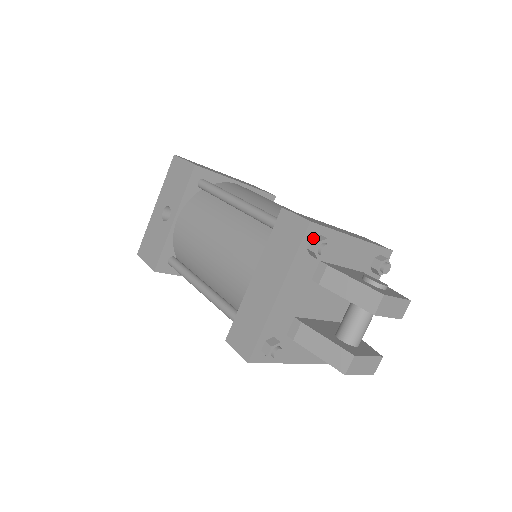
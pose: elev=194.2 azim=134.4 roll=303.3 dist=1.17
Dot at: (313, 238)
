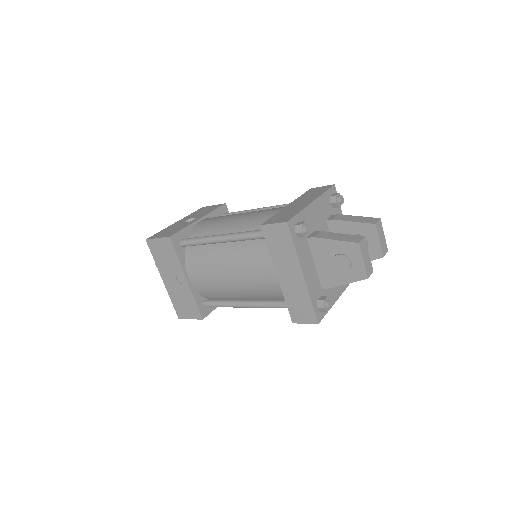
Dot at: (334, 194)
